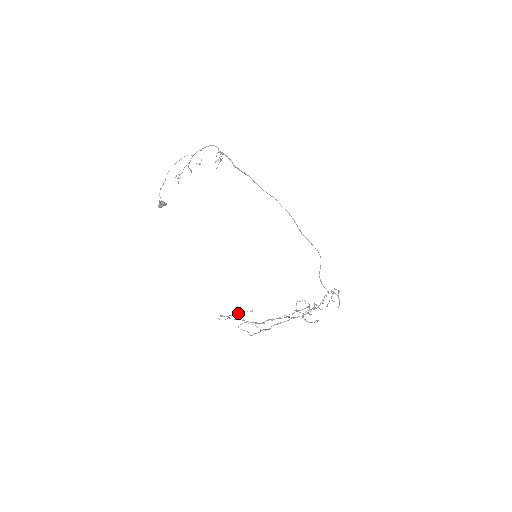
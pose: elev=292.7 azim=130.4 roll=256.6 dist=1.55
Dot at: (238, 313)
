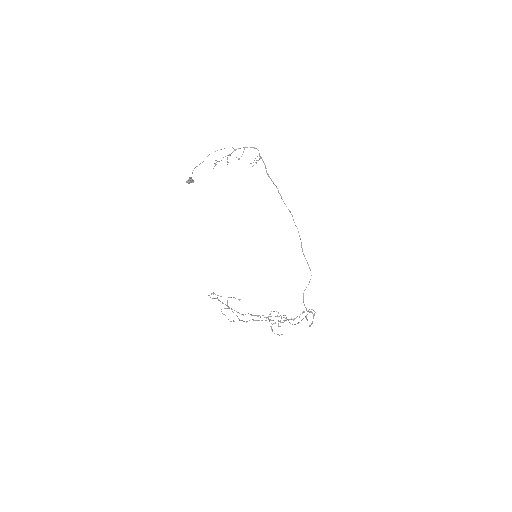
Dot at: (228, 297)
